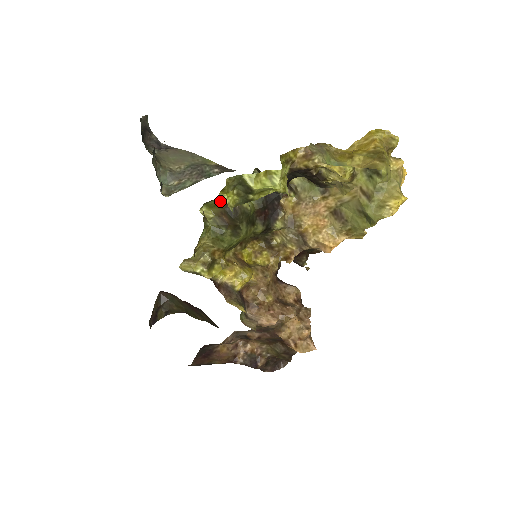
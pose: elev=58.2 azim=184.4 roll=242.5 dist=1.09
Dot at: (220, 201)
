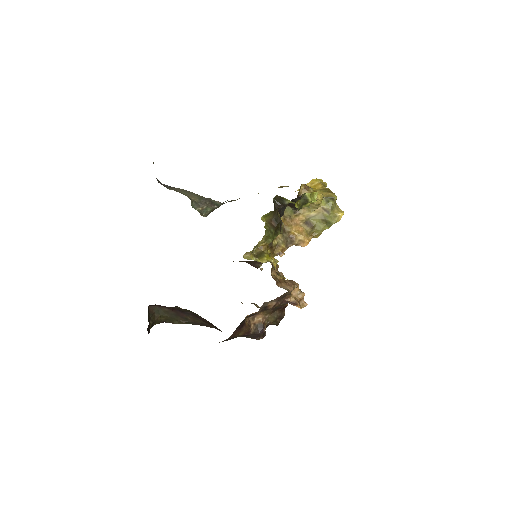
Dot at: (272, 212)
